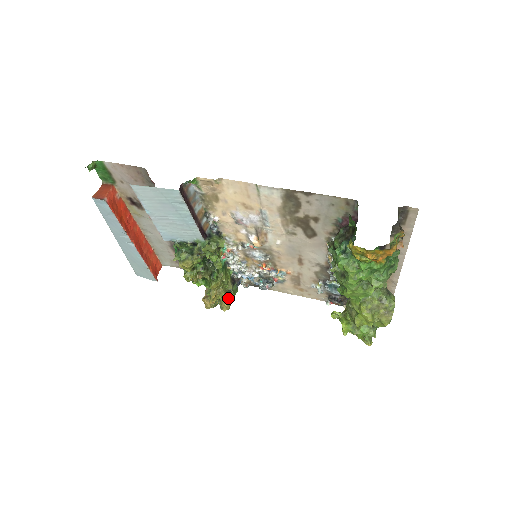
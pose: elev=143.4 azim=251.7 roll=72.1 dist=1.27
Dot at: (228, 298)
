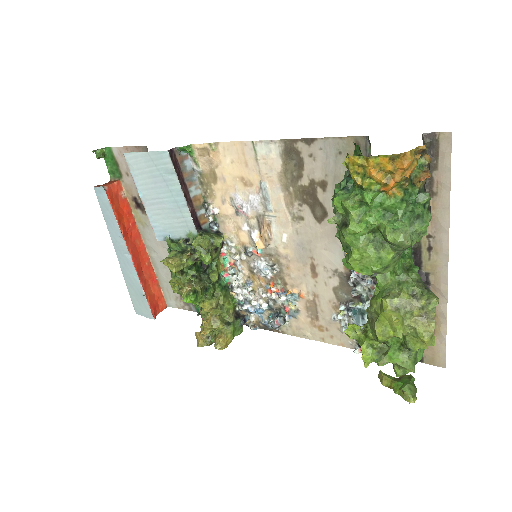
Dot at: (225, 331)
